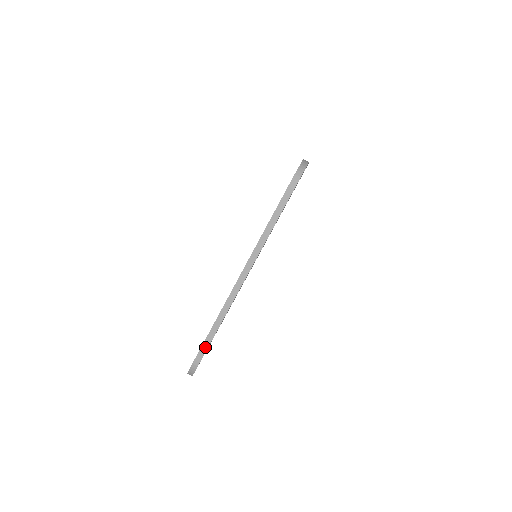
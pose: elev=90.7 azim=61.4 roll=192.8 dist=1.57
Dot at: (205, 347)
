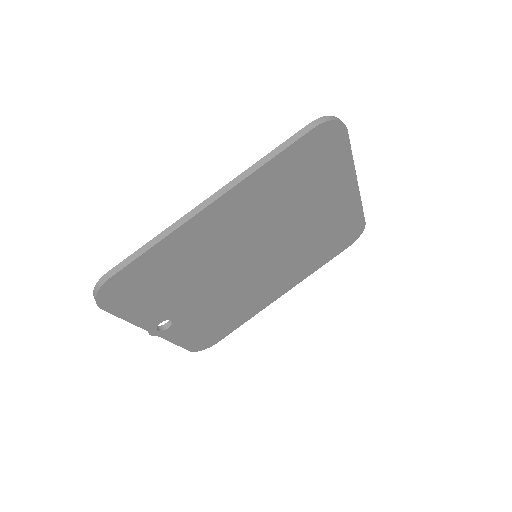
Dot at: (127, 261)
